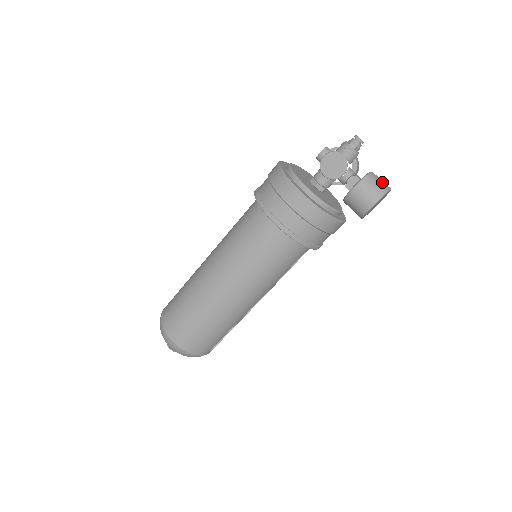
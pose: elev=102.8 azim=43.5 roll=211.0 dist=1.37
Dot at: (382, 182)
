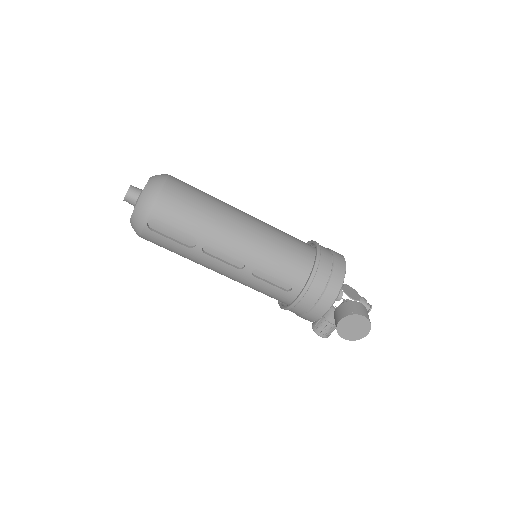
Dot at: occluded
